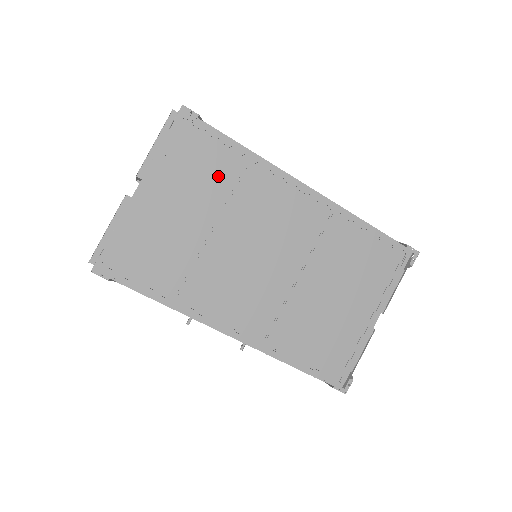
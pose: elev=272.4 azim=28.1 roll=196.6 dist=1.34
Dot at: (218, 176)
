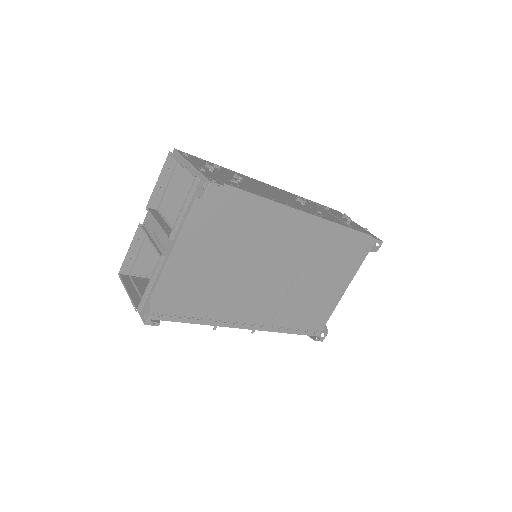
Dot at: (237, 224)
